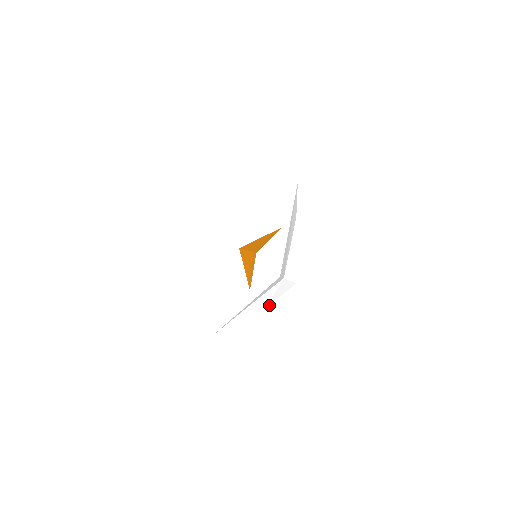
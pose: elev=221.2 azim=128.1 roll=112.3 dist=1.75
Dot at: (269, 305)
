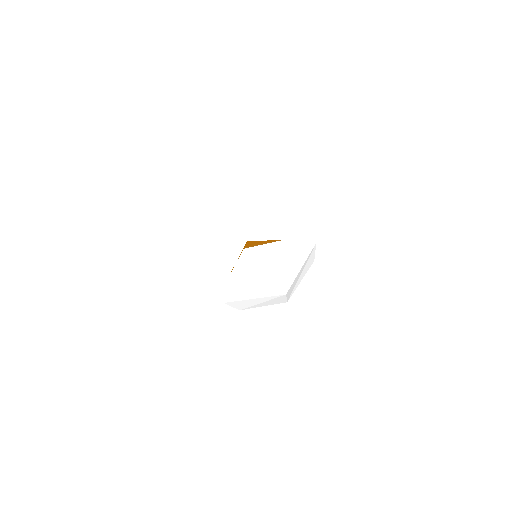
Dot at: (247, 308)
